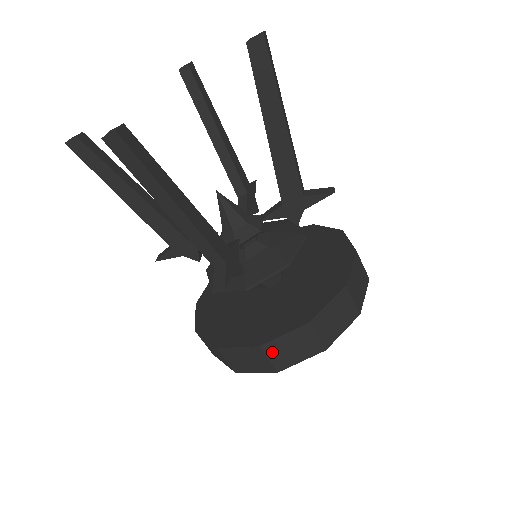
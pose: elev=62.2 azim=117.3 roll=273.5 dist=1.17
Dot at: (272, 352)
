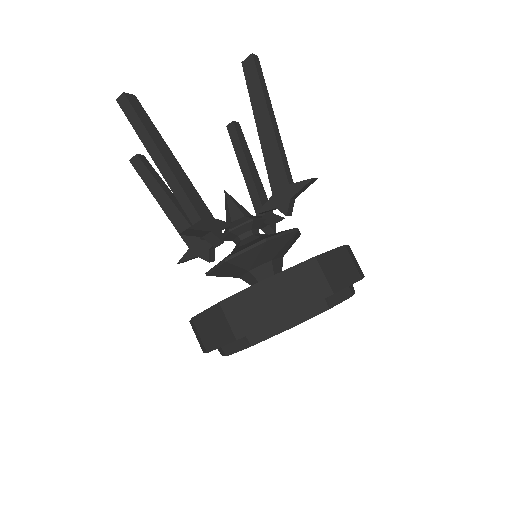
Dot at: (231, 312)
